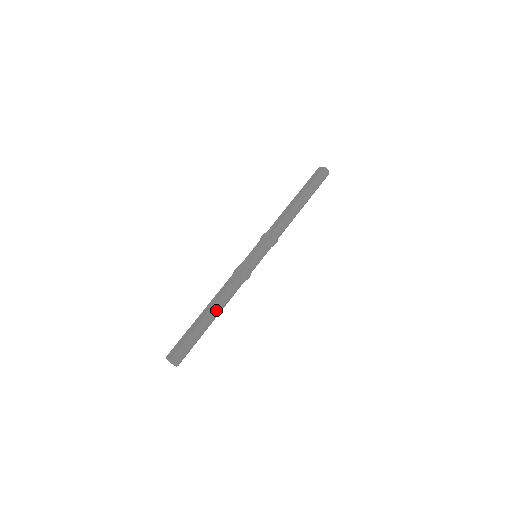
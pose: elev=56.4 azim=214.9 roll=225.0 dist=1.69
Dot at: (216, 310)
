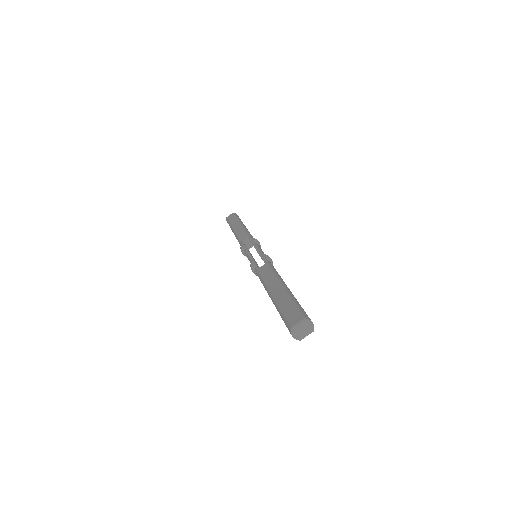
Dot at: (283, 281)
